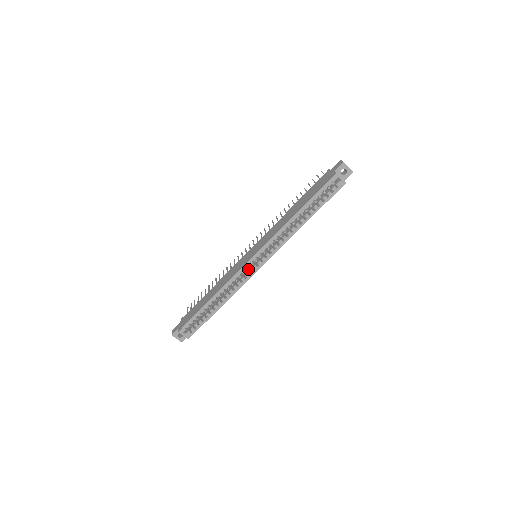
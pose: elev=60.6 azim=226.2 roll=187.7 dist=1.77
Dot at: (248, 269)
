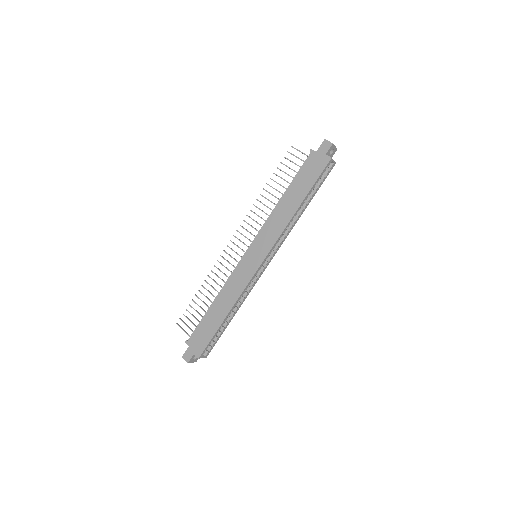
Dot at: occluded
